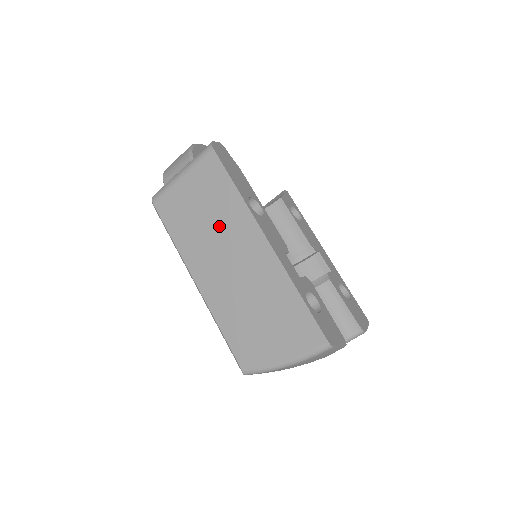
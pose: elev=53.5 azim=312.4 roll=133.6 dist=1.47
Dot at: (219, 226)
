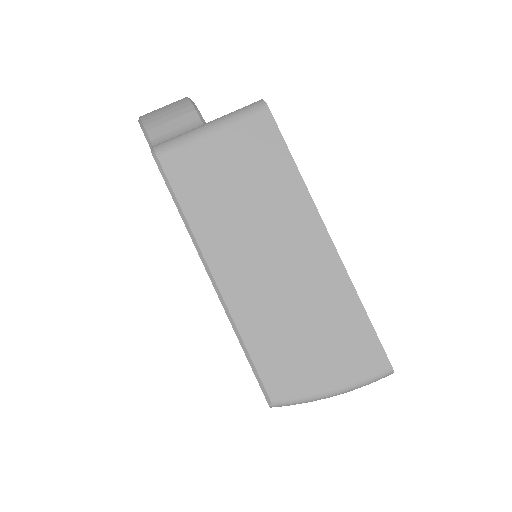
Dot at: (263, 208)
